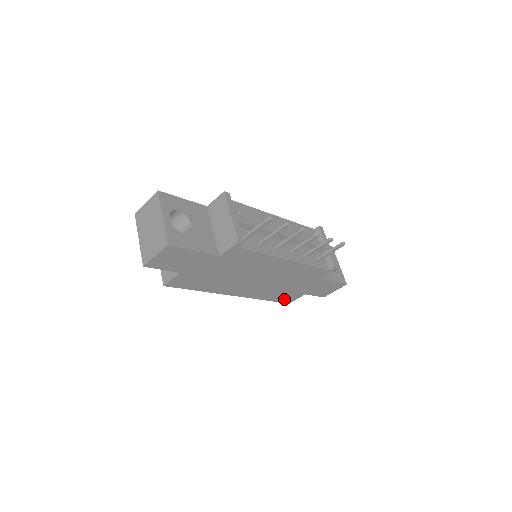
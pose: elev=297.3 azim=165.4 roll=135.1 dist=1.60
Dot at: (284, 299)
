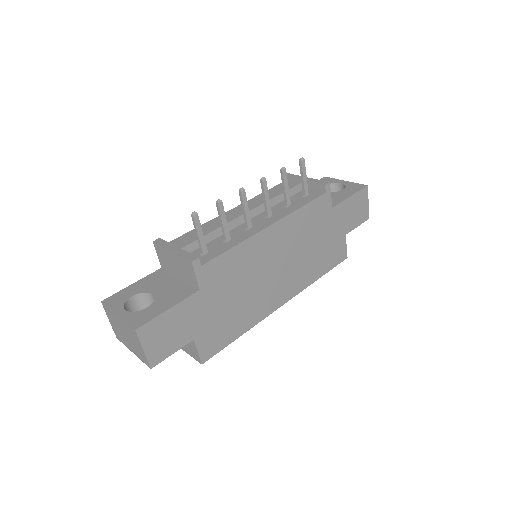
Dot at: (335, 259)
